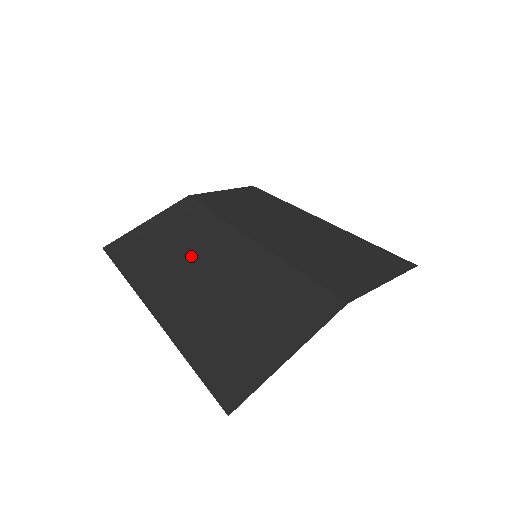
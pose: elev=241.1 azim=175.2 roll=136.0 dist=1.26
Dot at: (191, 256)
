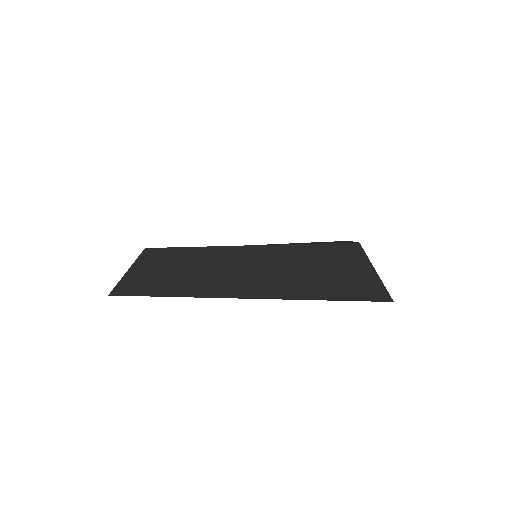
Dot at: (209, 267)
